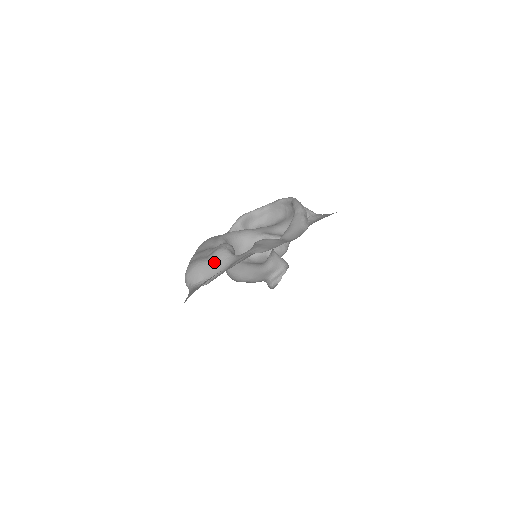
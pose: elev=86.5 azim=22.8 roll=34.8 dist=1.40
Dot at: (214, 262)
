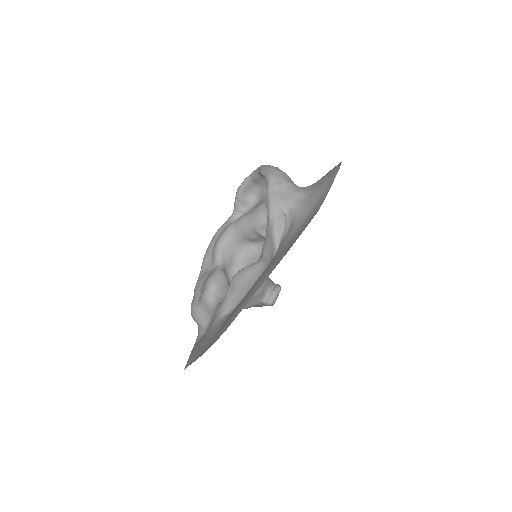
Dot at: (203, 310)
